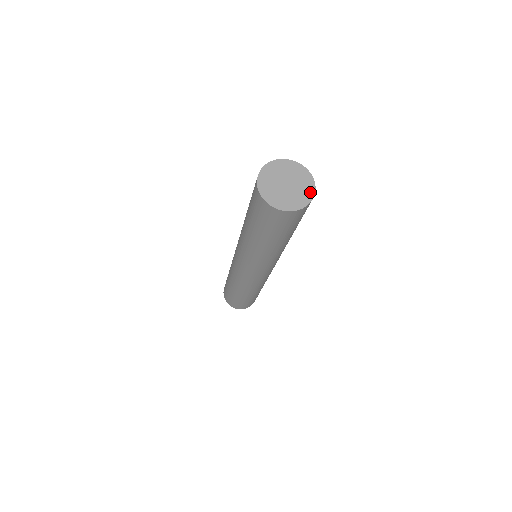
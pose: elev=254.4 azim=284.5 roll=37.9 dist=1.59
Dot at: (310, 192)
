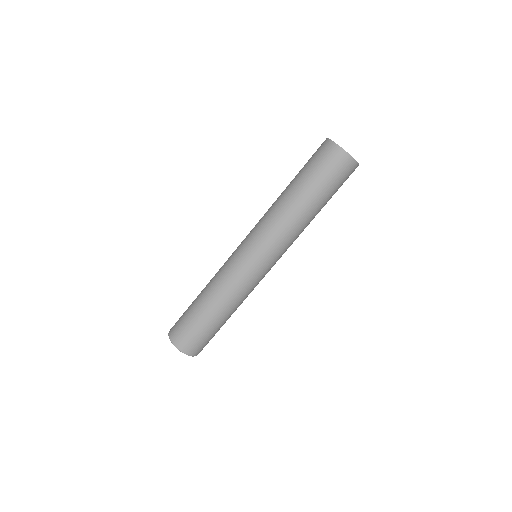
Dot at: occluded
